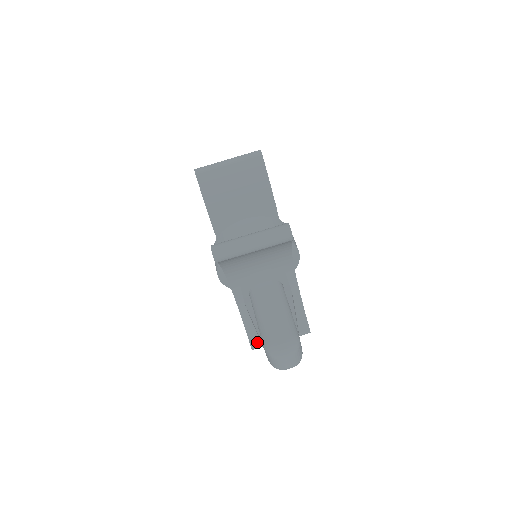
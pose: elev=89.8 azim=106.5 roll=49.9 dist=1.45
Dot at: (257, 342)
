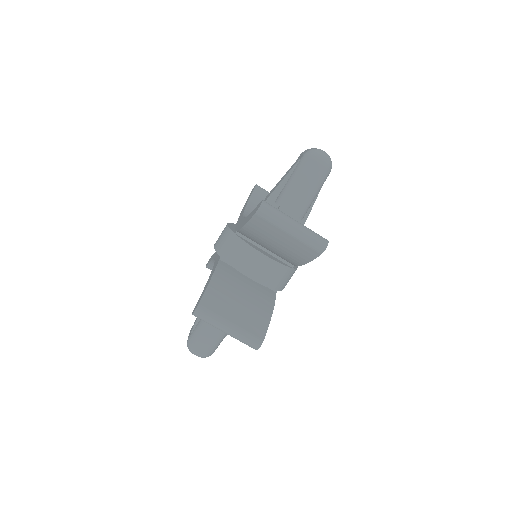
Dot at: occluded
